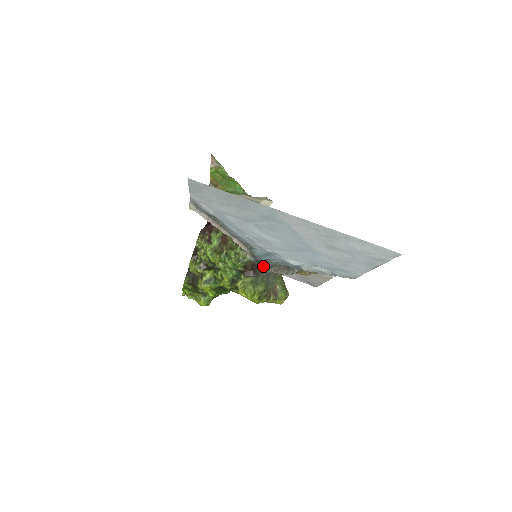
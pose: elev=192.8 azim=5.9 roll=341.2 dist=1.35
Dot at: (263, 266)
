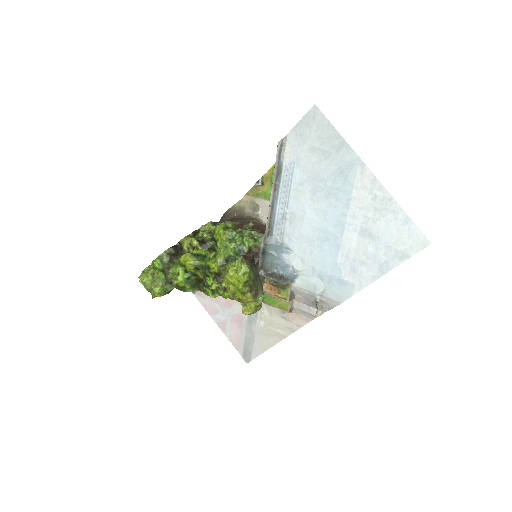
Dot at: (261, 263)
